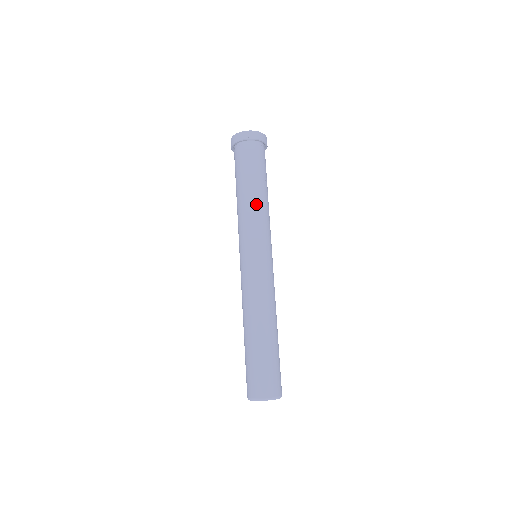
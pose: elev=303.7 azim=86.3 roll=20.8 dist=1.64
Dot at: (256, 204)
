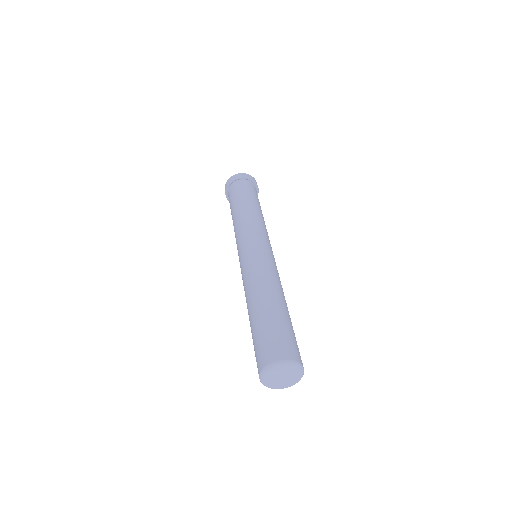
Dot at: (253, 213)
